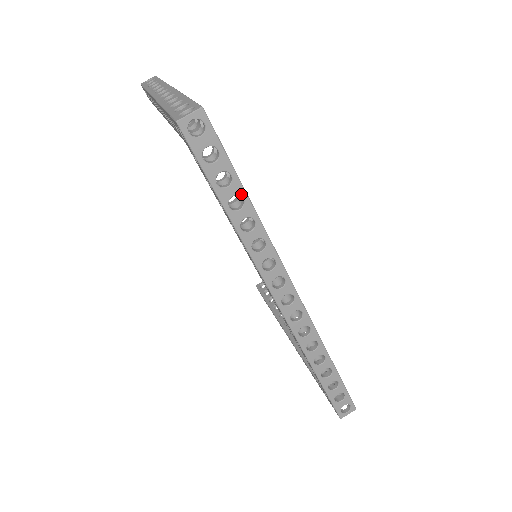
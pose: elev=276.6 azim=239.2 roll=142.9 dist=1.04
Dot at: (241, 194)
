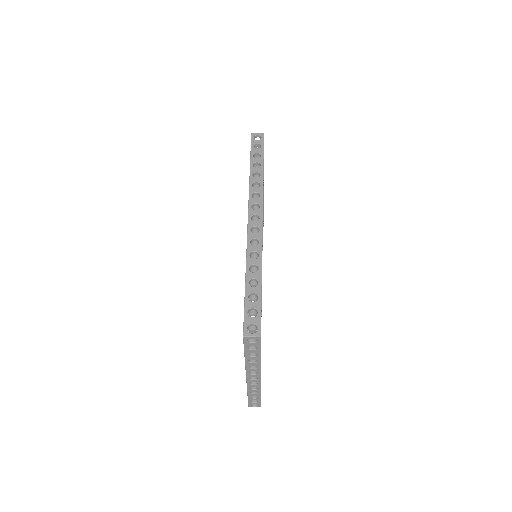
Dot at: (261, 163)
